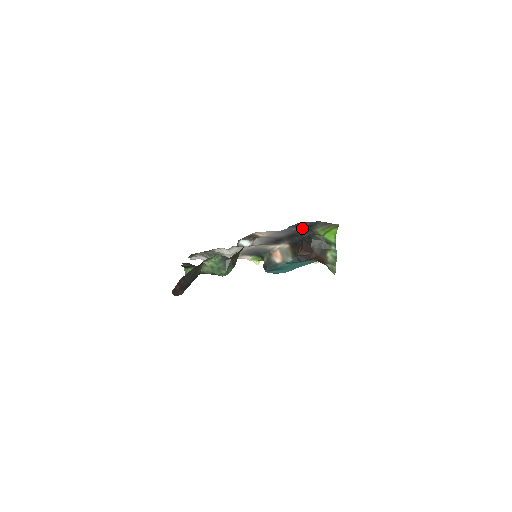
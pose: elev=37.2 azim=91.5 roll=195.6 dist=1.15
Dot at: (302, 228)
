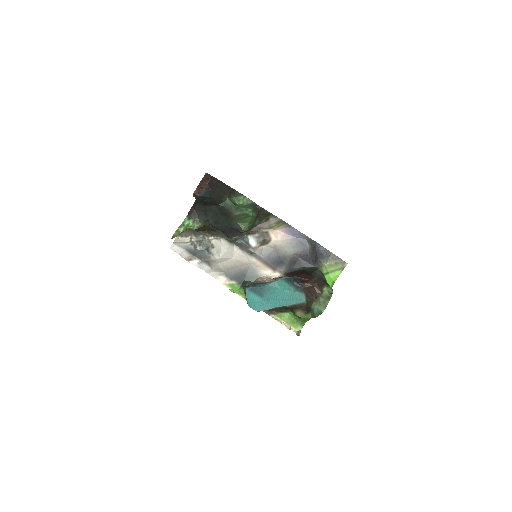
Dot at: (313, 252)
